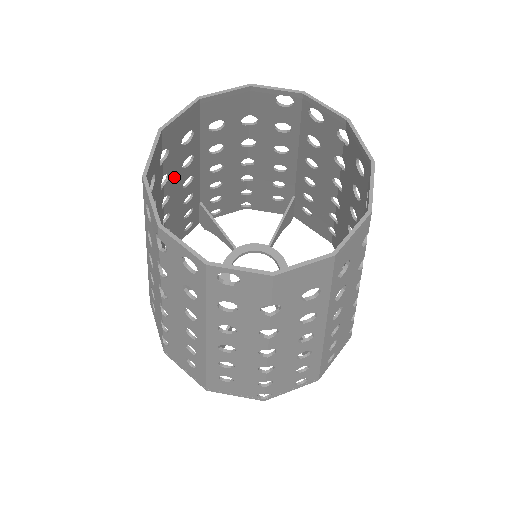
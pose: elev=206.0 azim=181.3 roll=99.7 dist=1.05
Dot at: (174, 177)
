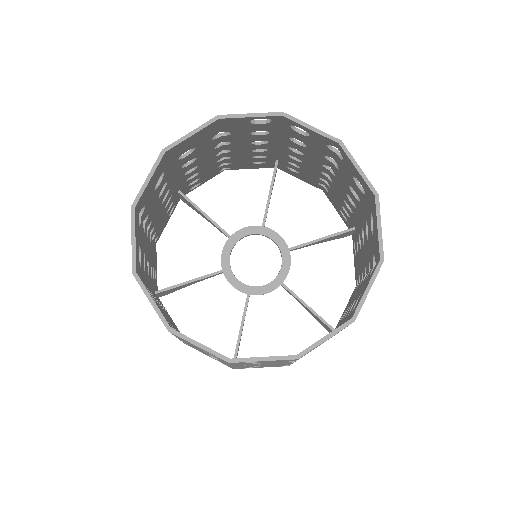
Dot at: (152, 210)
